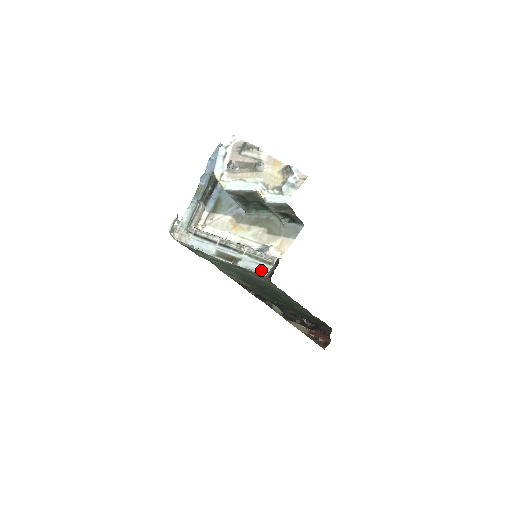
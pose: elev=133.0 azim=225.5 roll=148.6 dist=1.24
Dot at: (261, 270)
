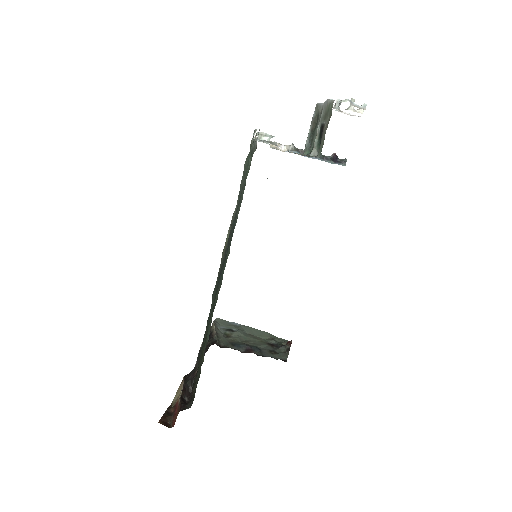
Dot at: occluded
